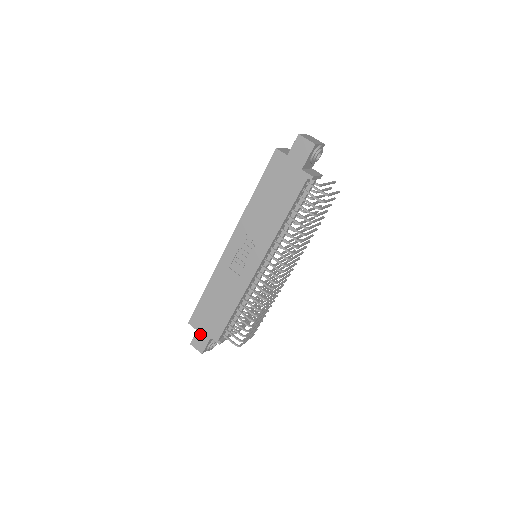
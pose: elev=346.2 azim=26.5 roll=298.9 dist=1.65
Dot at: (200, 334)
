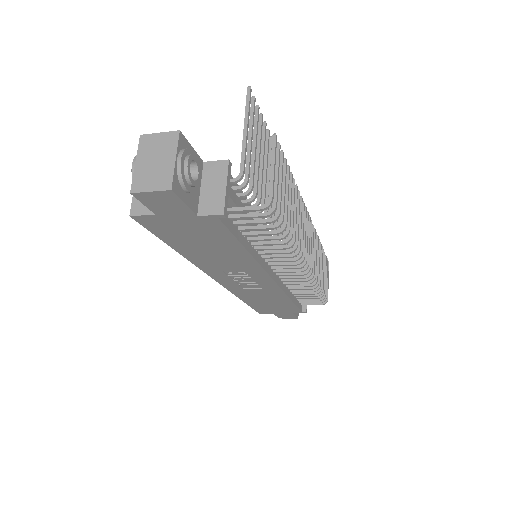
Dot at: (279, 314)
